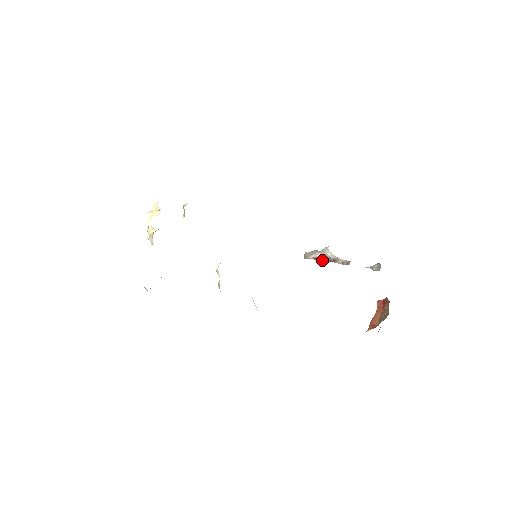
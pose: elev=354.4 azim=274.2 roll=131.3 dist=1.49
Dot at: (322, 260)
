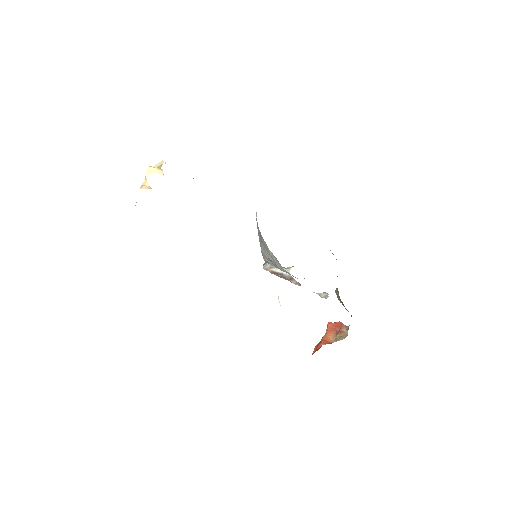
Dot at: (278, 275)
